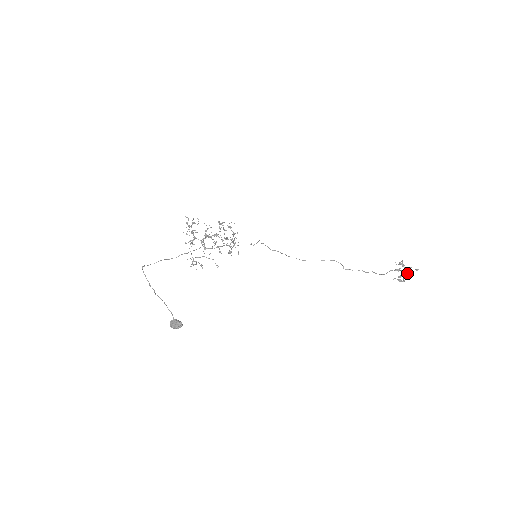
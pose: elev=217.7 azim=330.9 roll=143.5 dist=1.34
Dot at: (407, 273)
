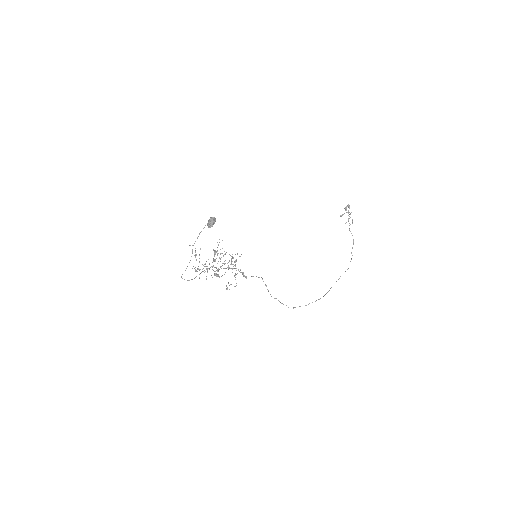
Dot at: (345, 208)
